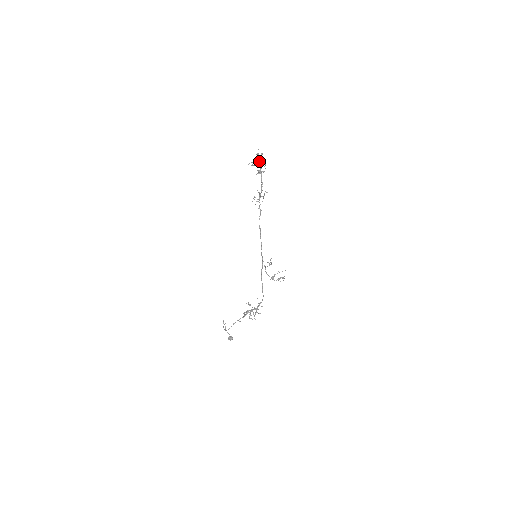
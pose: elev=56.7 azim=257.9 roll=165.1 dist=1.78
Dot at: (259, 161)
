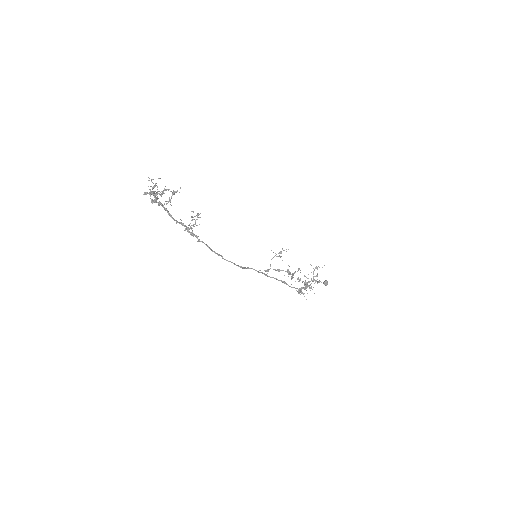
Dot at: (151, 202)
